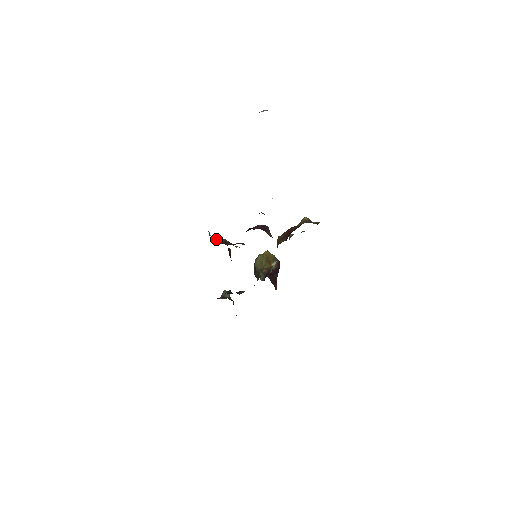
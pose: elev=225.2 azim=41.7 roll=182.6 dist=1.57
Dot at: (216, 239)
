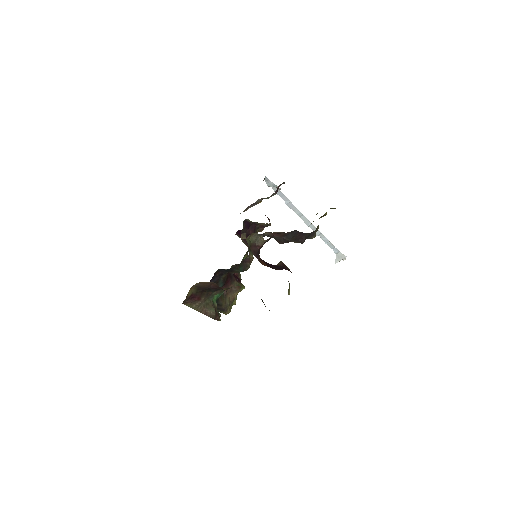
Dot at: occluded
